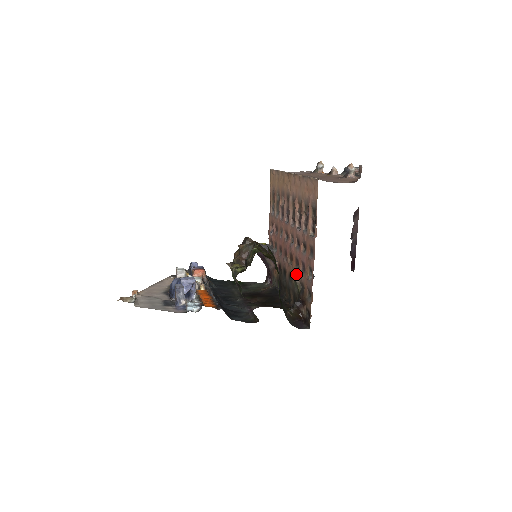
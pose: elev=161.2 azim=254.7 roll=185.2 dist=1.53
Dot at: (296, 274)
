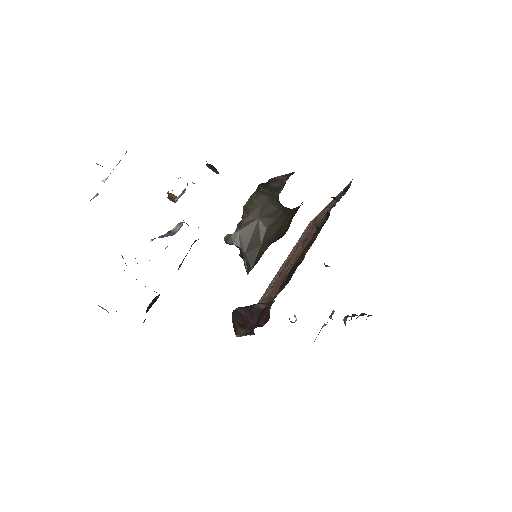
Dot at: (313, 232)
